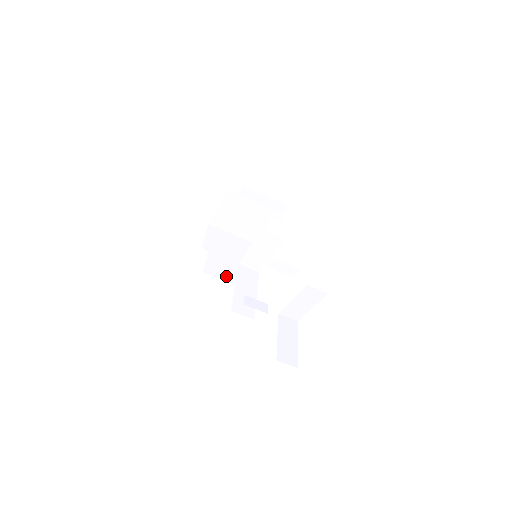
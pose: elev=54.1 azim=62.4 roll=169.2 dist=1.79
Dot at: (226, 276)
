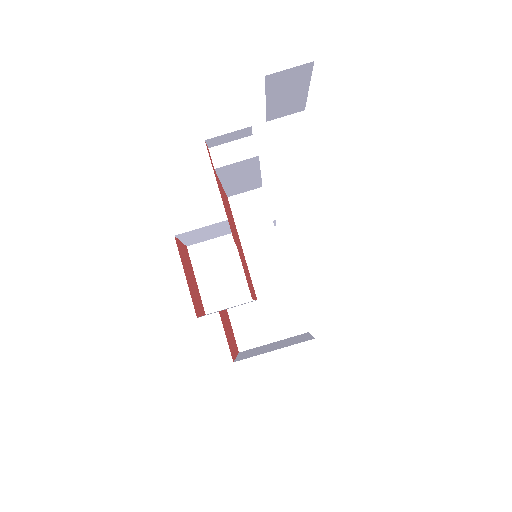
Dot at: (272, 349)
